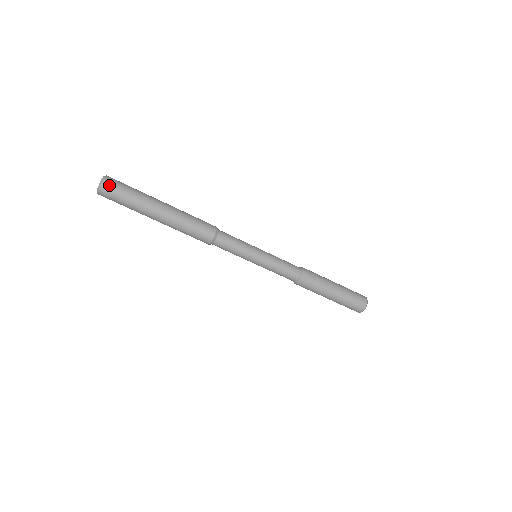
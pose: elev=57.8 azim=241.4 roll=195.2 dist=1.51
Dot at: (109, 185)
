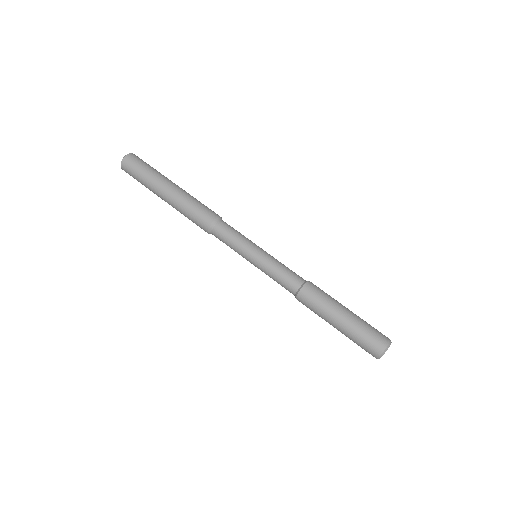
Dot at: (129, 160)
